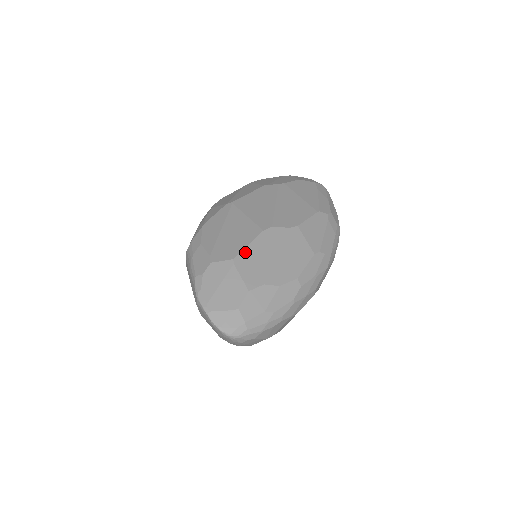
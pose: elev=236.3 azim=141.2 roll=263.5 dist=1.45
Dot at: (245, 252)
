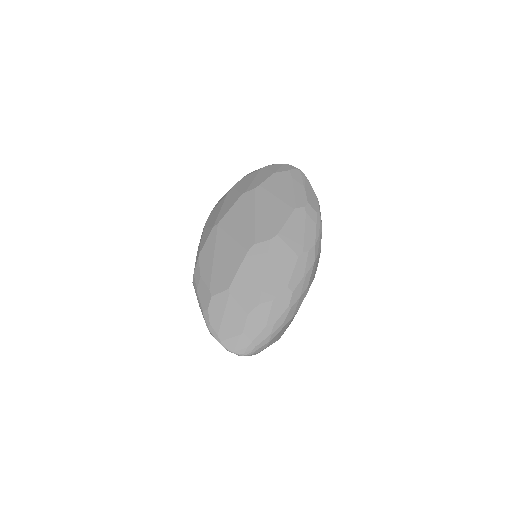
Dot at: (237, 278)
